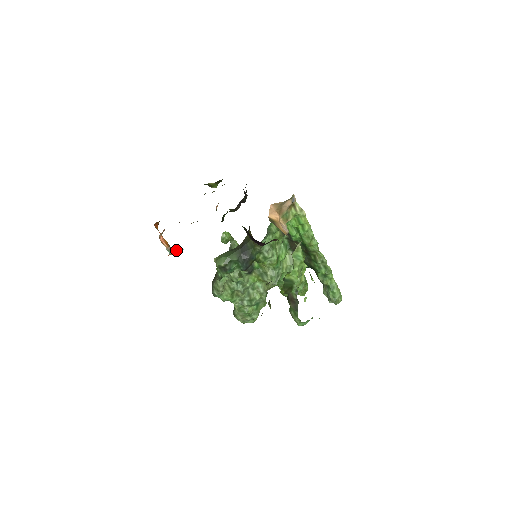
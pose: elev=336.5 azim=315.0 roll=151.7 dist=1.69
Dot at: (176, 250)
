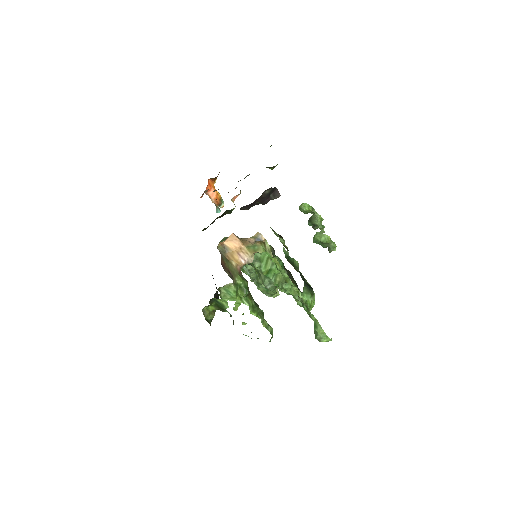
Dot at: (216, 209)
